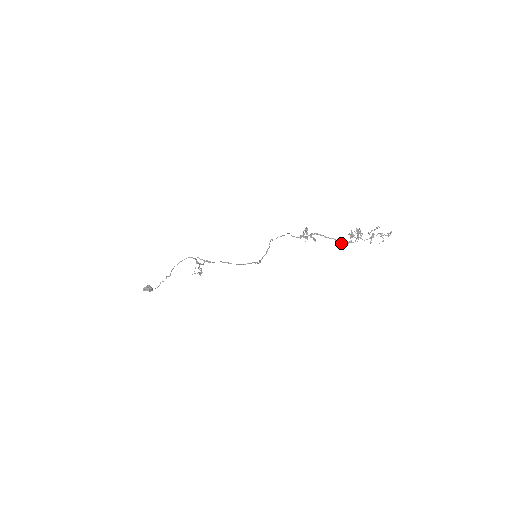
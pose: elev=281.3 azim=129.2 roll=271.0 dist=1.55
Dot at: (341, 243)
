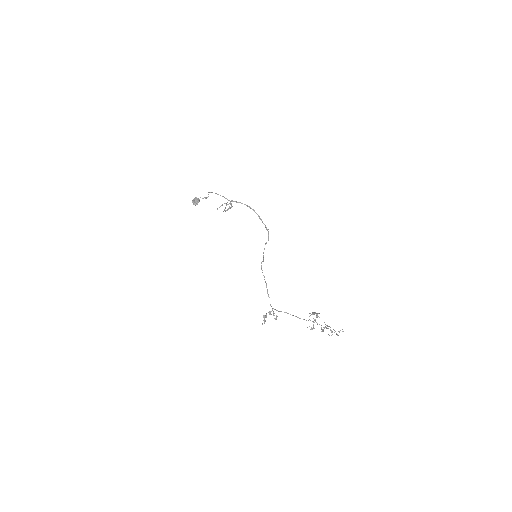
Dot at: occluded
